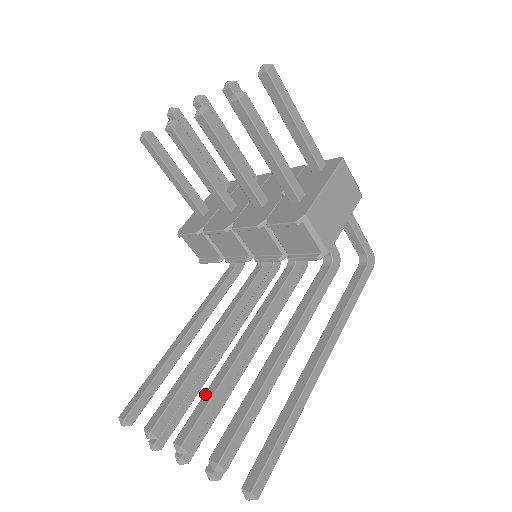
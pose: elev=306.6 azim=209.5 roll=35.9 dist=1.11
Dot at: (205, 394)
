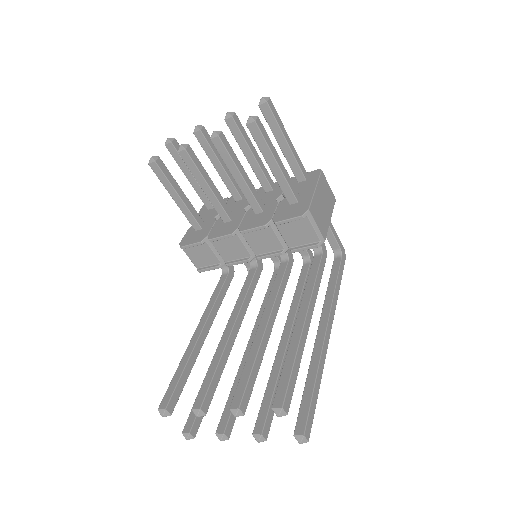
Dot at: (245, 367)
